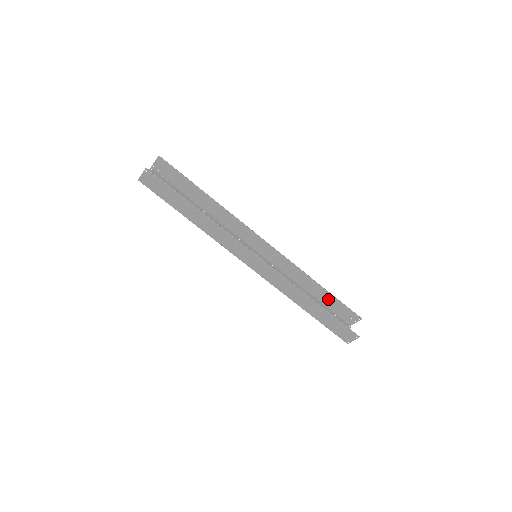
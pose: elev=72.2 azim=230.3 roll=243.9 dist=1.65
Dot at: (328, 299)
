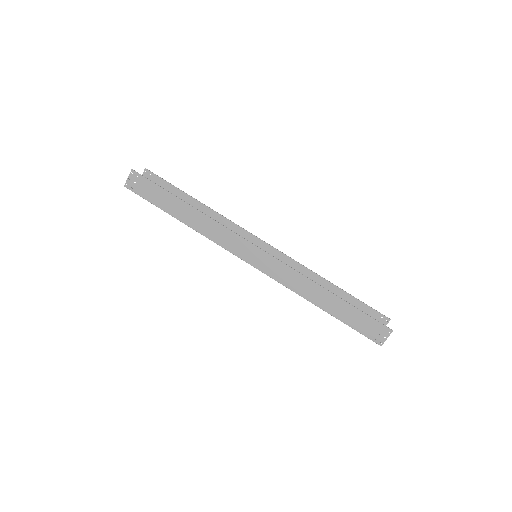
Dot at: occluded
